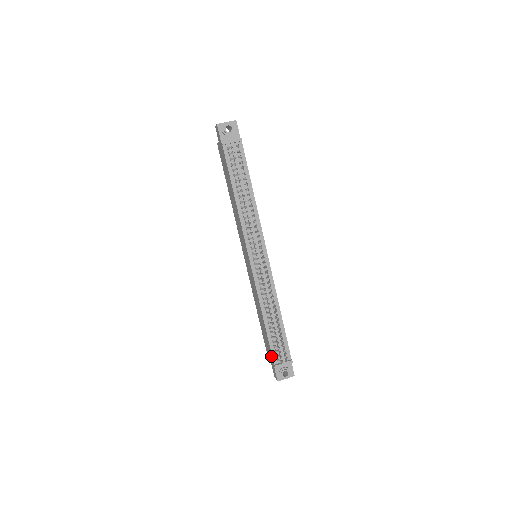
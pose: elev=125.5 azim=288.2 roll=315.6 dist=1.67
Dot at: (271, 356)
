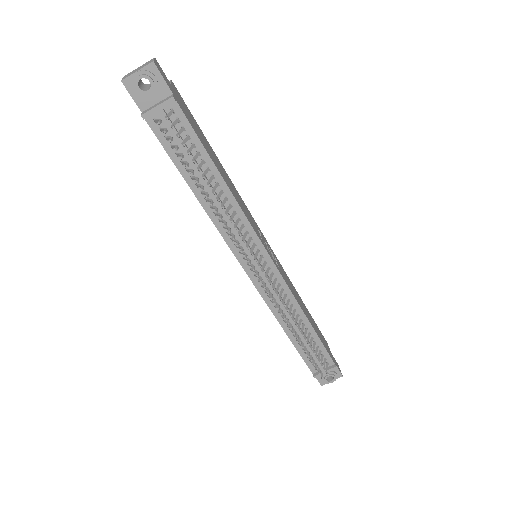
Dot at: occluded
